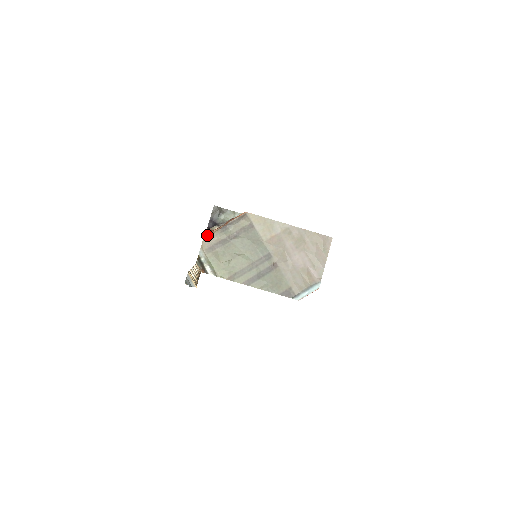
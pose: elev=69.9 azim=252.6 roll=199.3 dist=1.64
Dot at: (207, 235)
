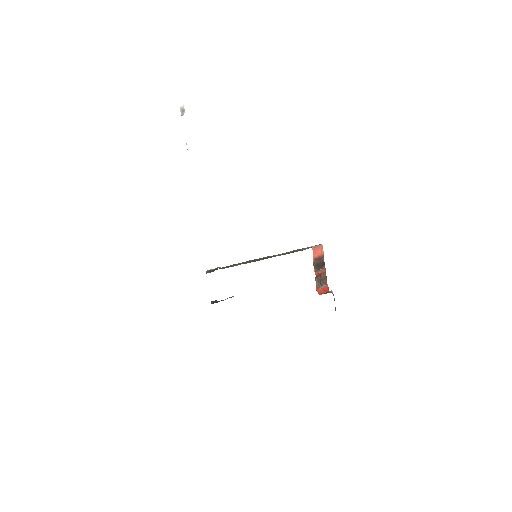
Dot at: occluded
